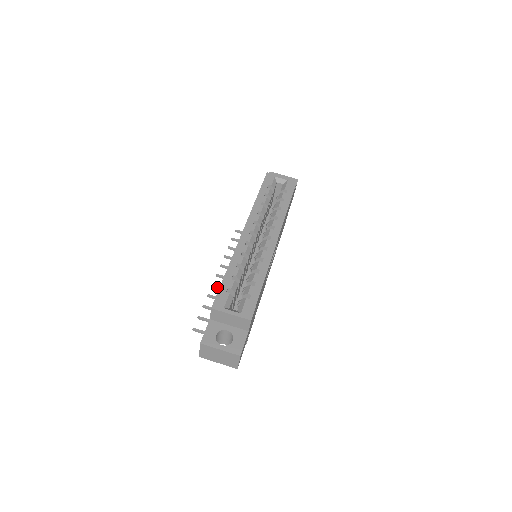
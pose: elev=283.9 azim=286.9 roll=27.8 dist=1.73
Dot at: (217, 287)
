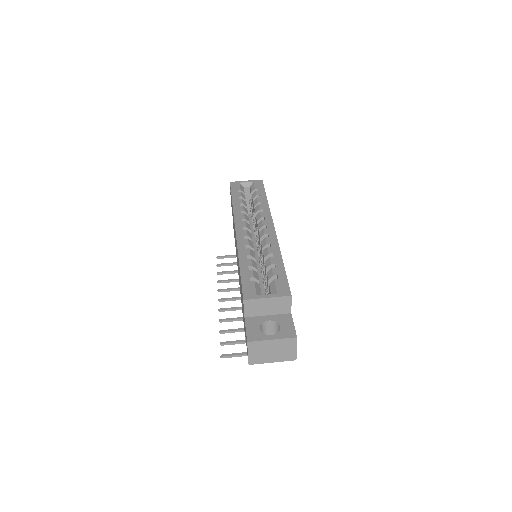
Dot at: (225, 310)
